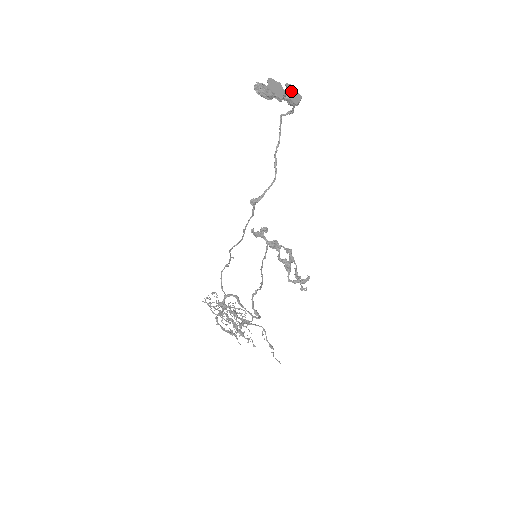
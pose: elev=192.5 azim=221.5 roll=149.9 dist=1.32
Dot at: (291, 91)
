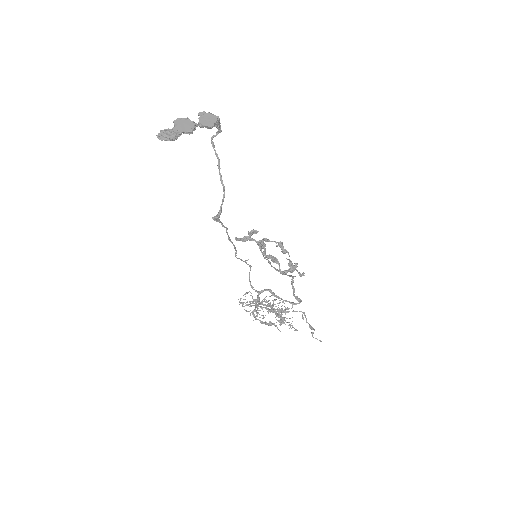
Dot at: (205, 117)
